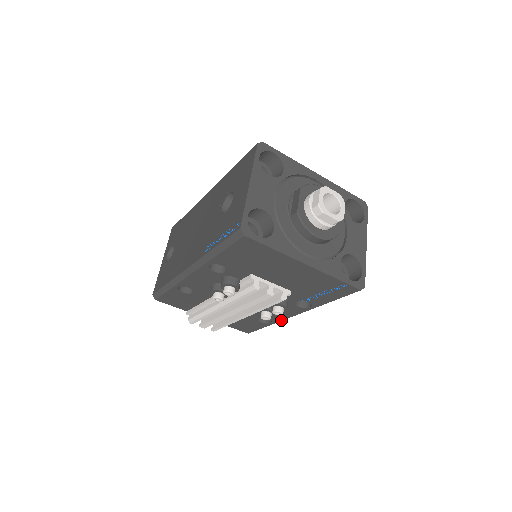
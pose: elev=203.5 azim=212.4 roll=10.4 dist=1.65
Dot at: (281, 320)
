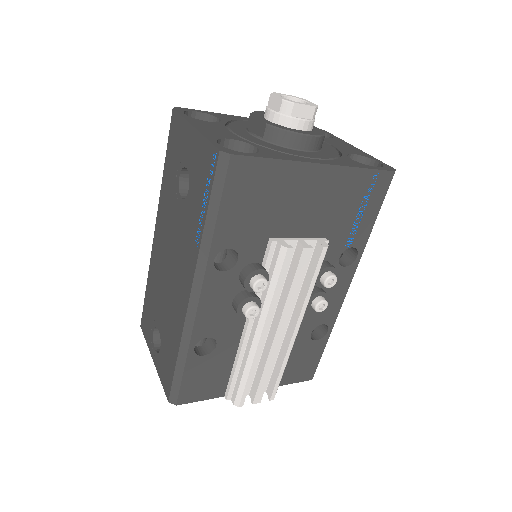
Dot at: (337, 315)
